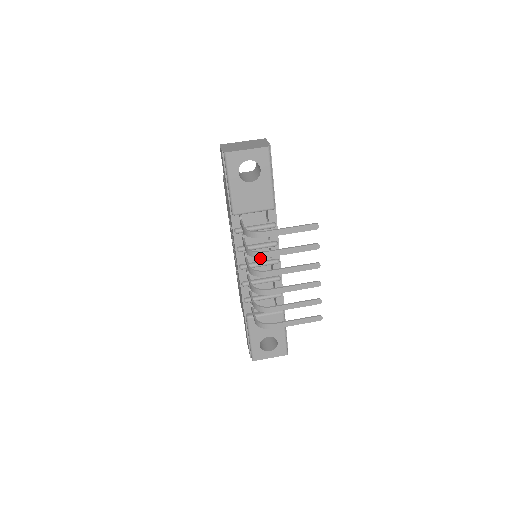
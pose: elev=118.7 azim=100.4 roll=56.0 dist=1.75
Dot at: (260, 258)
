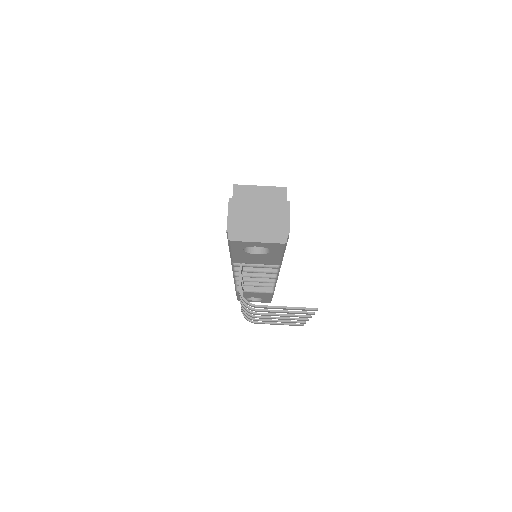
Dot at: occluded
